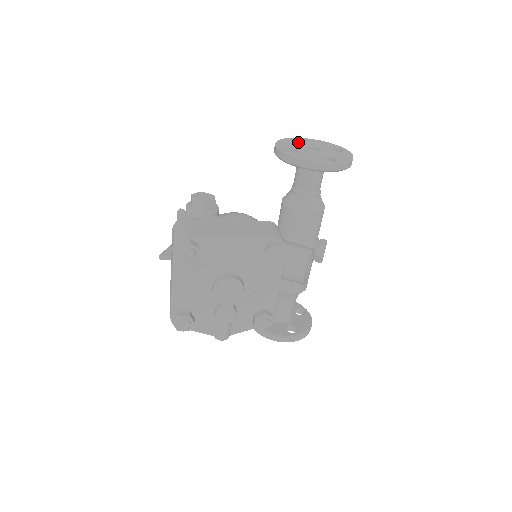
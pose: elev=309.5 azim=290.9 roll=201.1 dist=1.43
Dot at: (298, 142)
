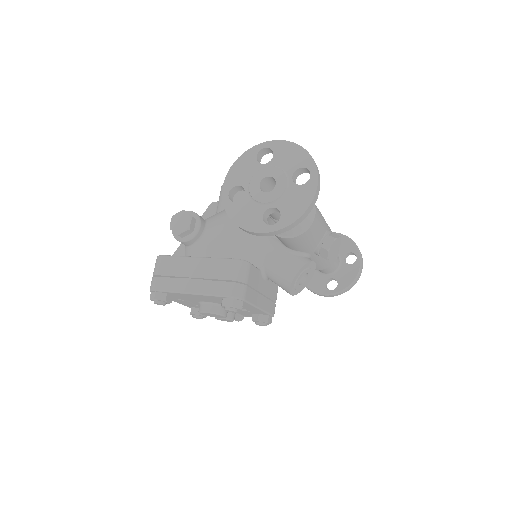
Dot at: (267, 149)
